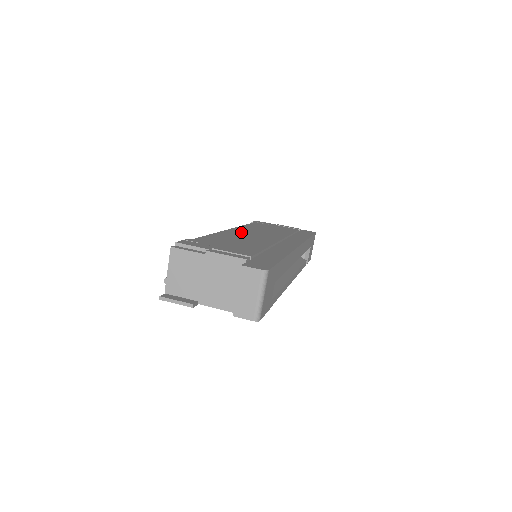
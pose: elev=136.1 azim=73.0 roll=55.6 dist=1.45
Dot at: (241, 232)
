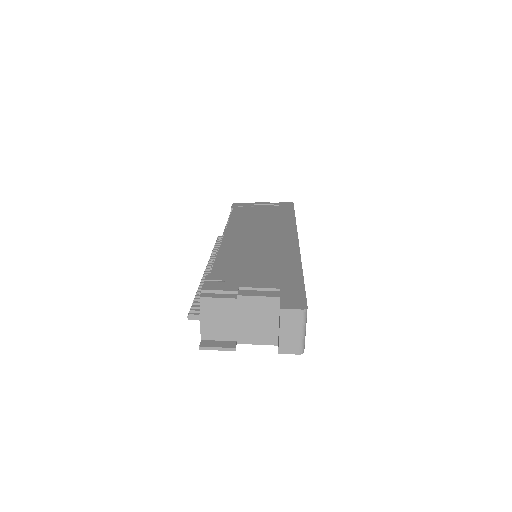
Dot at: (238, 237)
